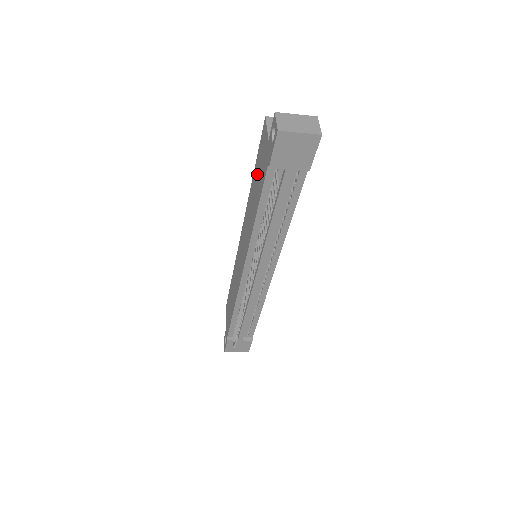
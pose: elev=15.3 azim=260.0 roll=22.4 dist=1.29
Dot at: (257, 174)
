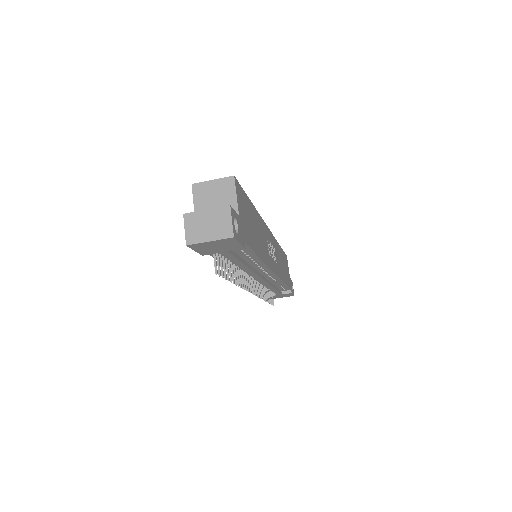
Dot at: occluded
